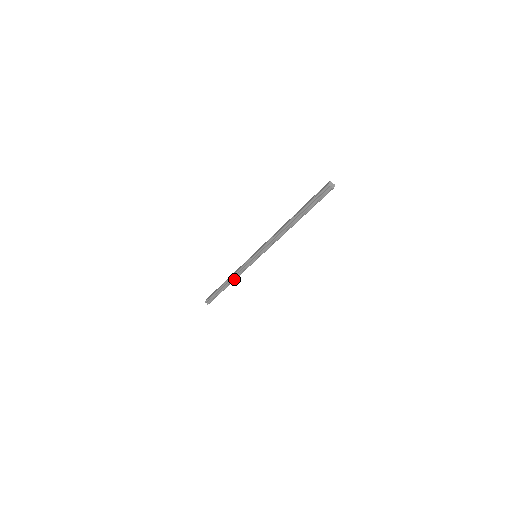
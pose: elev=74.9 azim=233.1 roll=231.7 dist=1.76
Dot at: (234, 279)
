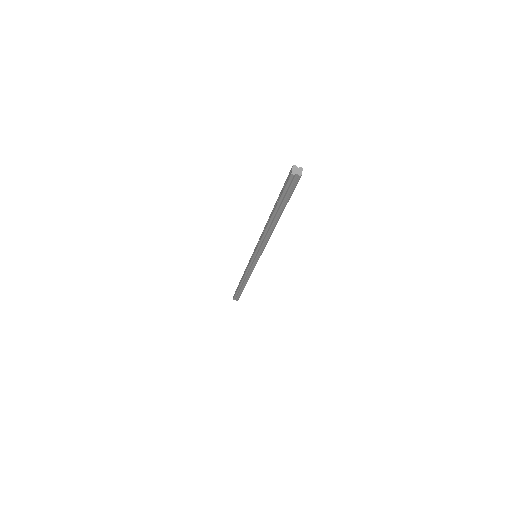
Dot at: (247, 279)
